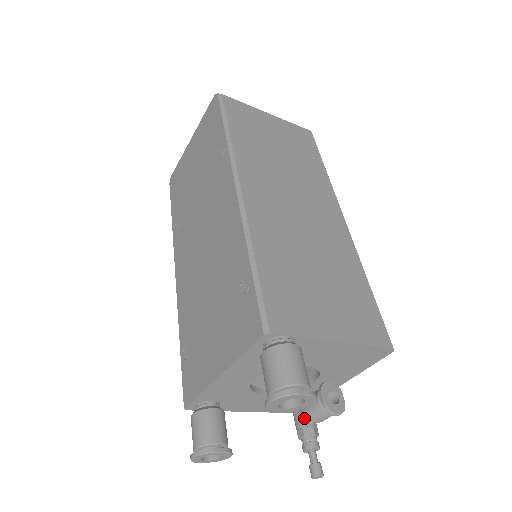
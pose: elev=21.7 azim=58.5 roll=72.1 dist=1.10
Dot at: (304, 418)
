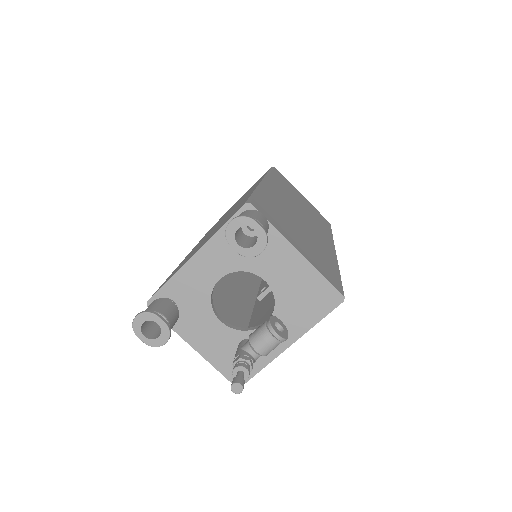
Dot at: (245, 348)
